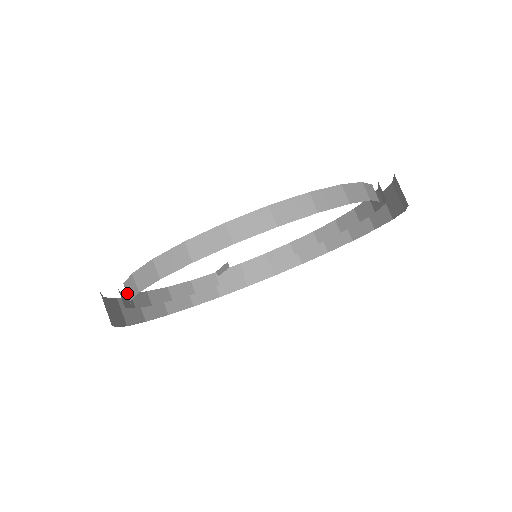
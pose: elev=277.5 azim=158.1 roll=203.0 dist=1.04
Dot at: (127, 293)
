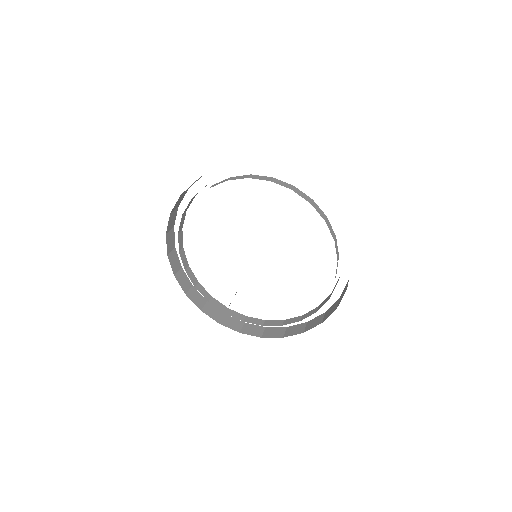
Dot at: occluded
